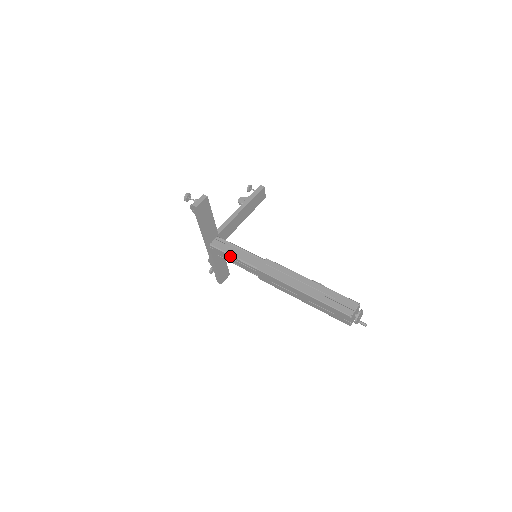
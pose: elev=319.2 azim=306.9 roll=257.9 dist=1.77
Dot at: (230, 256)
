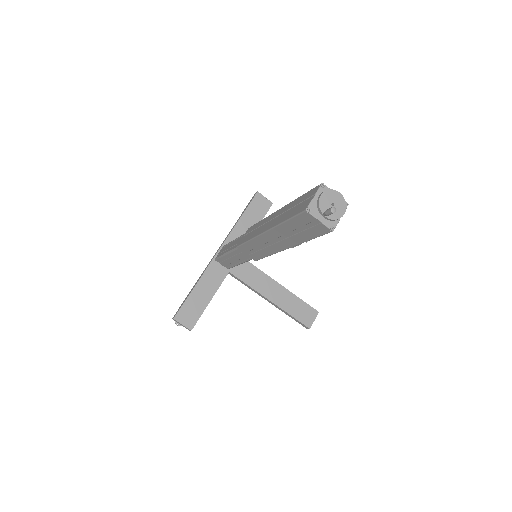
Dot at: (233, 241)
